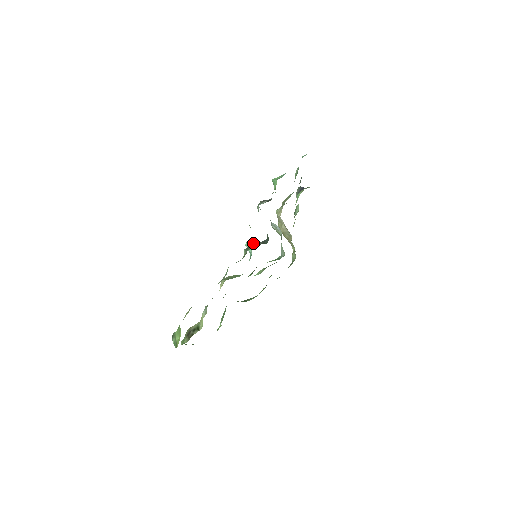
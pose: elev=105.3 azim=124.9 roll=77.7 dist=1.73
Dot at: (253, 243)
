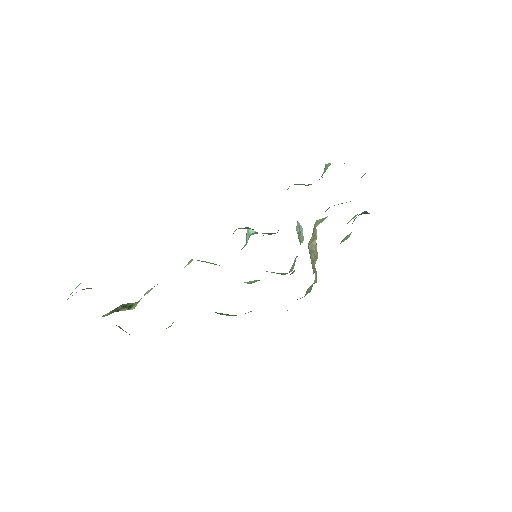
Dot at: occluded
